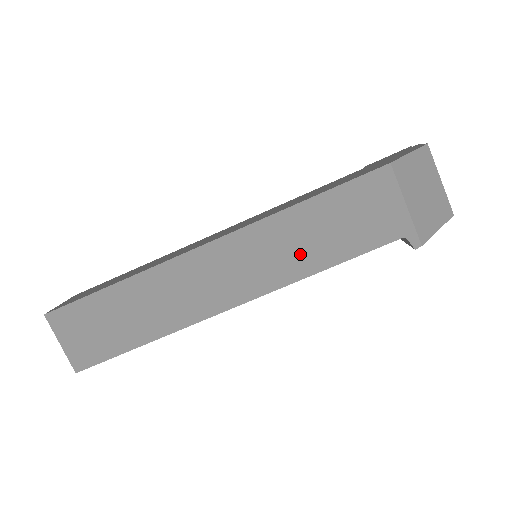
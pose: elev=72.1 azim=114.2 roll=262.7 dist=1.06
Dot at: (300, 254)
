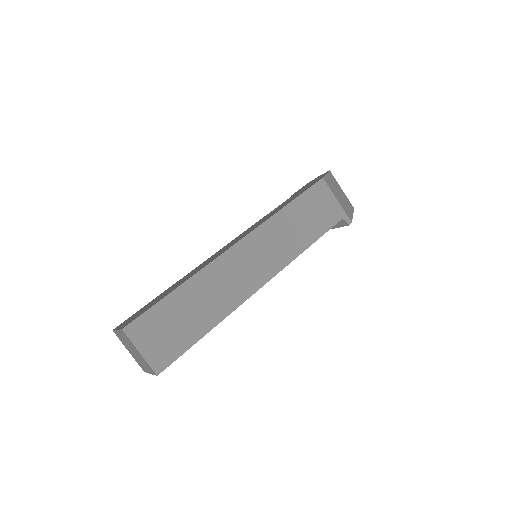
Dot at: (293, 240)
